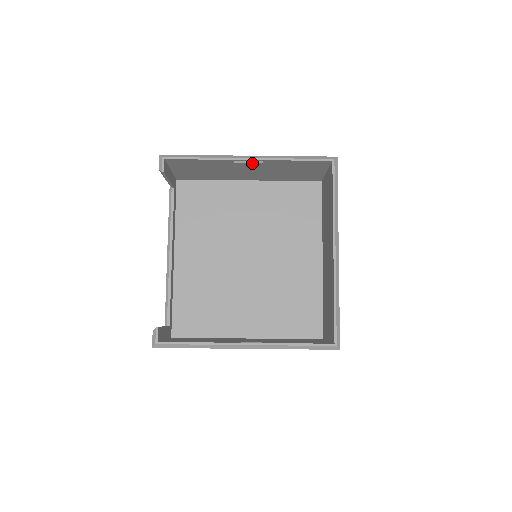
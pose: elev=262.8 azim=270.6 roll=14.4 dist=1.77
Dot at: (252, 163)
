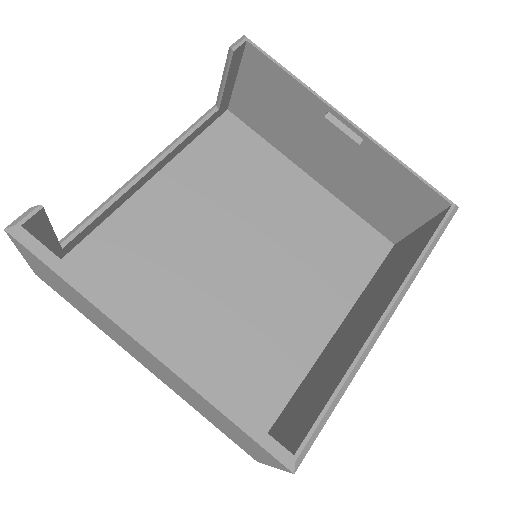
Dot at: (346, 134)
